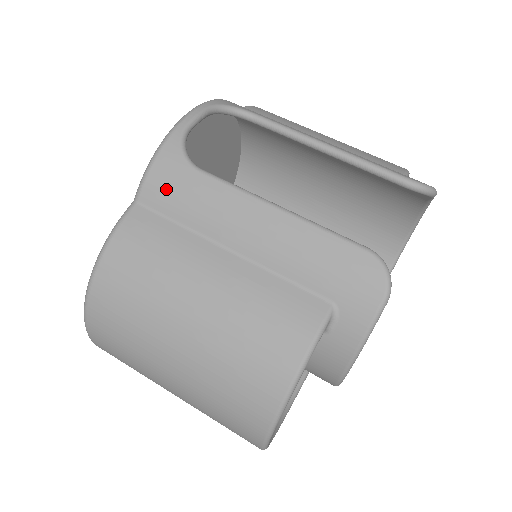
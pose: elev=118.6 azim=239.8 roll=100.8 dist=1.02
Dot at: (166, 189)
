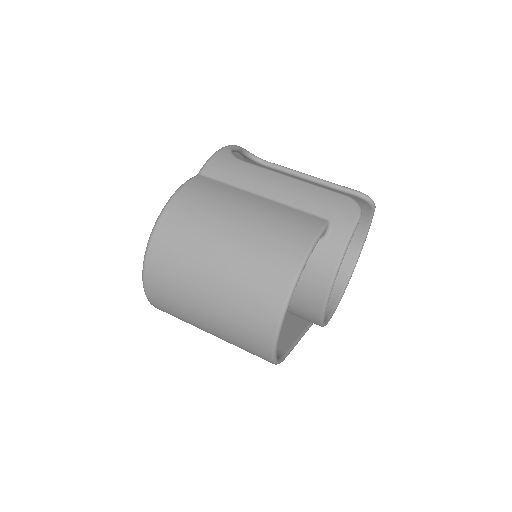
Dot at: (221, 167)
